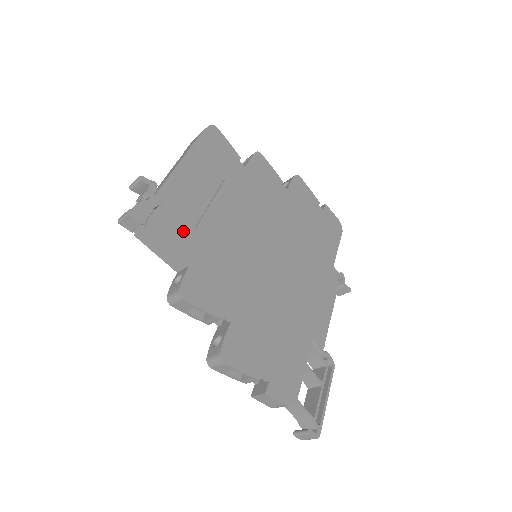
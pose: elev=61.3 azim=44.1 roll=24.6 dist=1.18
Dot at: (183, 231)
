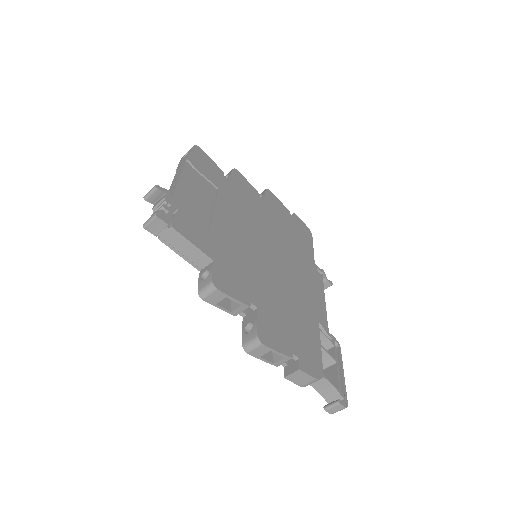
Dot at: (201, 232)
